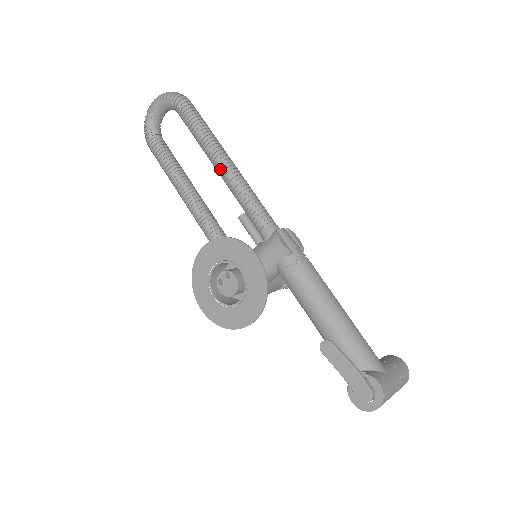
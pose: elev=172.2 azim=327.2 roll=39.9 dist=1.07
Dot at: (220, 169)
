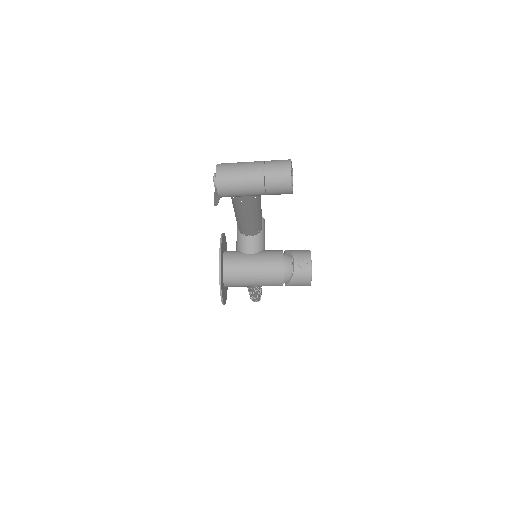
Dot at: occluded
